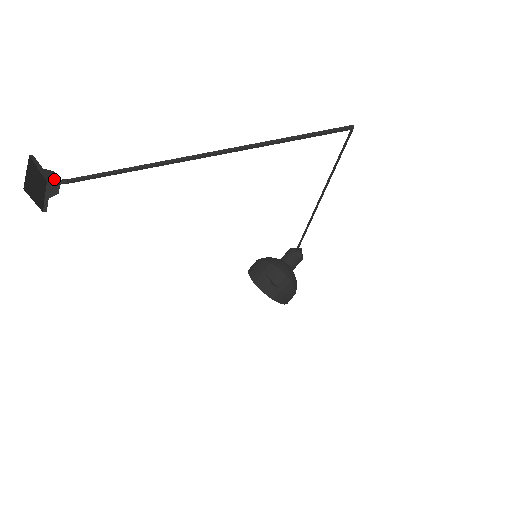
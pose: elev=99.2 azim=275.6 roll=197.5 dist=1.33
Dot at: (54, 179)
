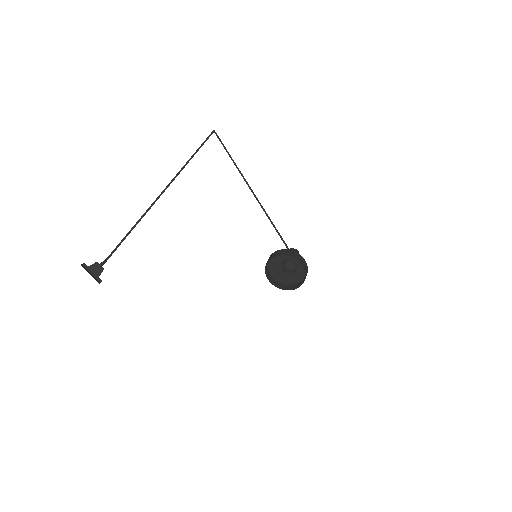
Dot at: (101, 271)
